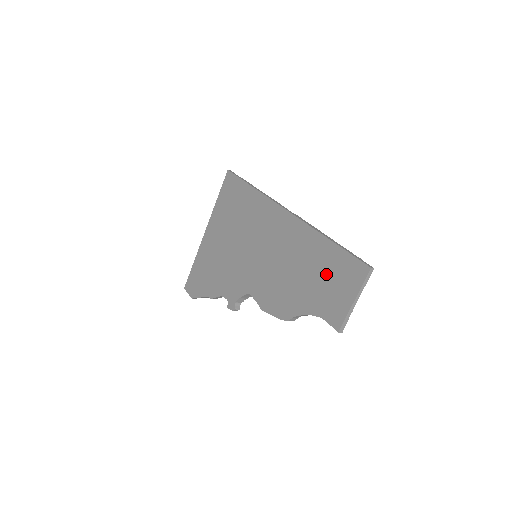
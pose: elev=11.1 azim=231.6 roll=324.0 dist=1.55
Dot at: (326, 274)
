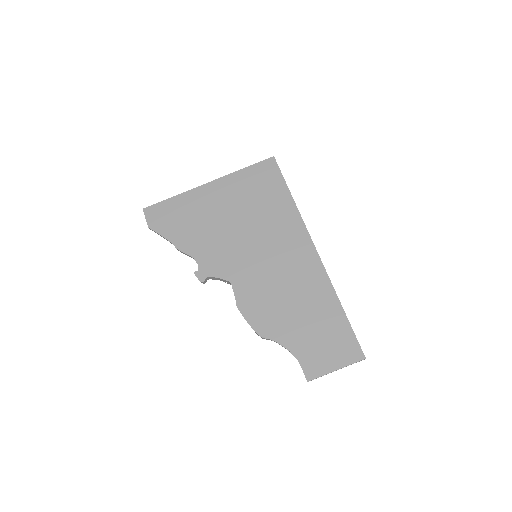
Dot at: (324, 332)
